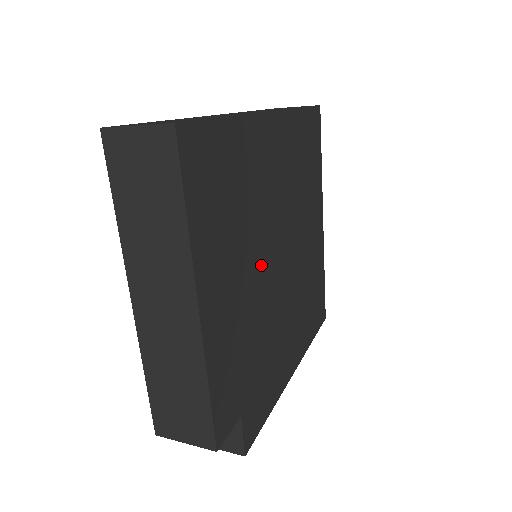
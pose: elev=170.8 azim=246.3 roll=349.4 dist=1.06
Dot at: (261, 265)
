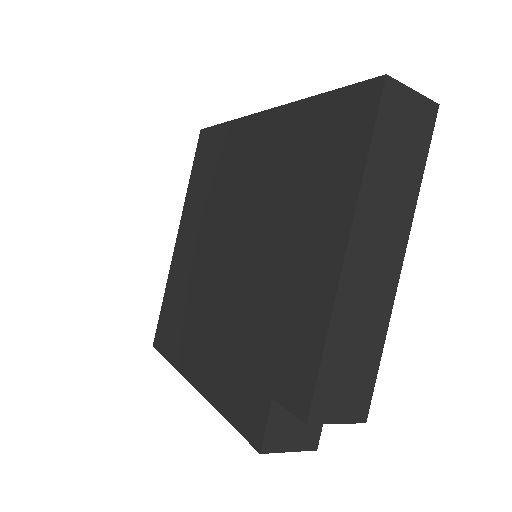
Dot at: occluded
